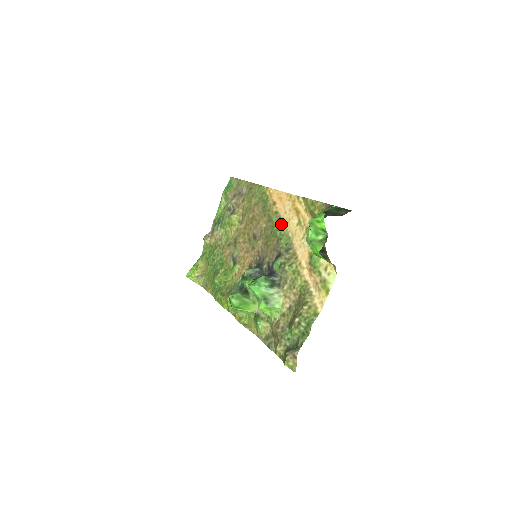
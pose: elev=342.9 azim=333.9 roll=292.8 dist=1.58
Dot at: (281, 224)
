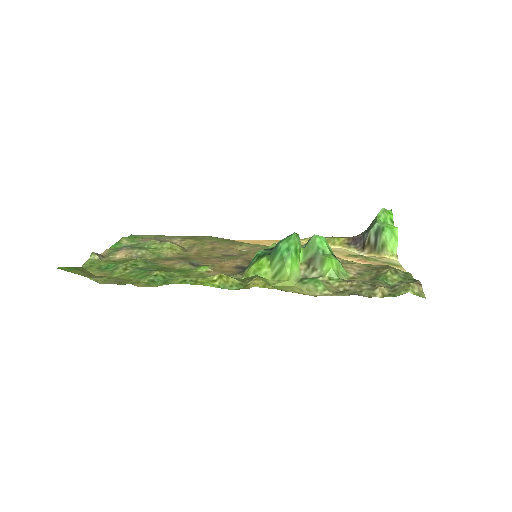
Dot at: occluded
